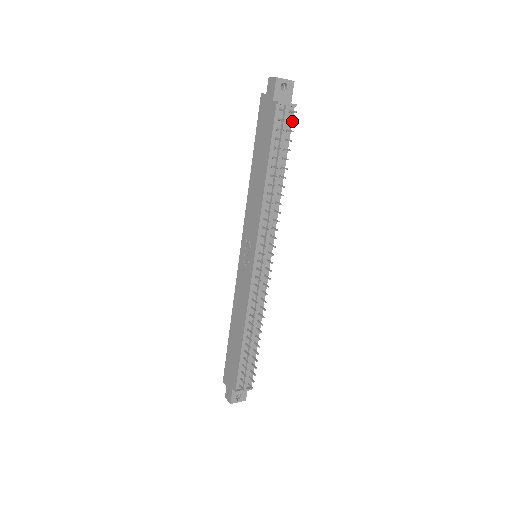
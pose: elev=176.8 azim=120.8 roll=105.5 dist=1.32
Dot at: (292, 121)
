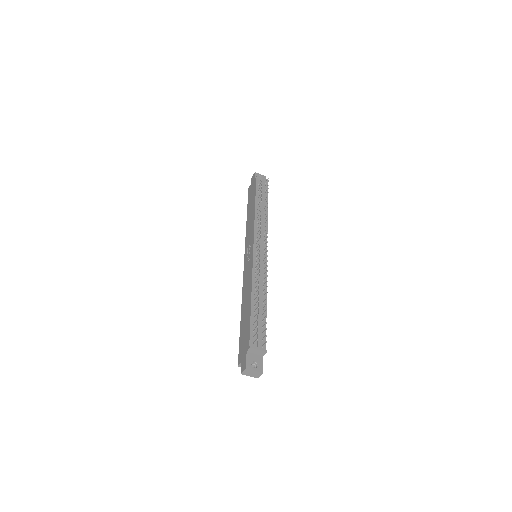
Dot at: (267, 183)
